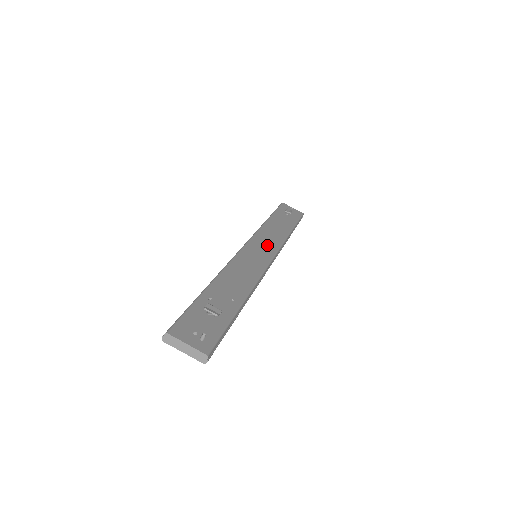
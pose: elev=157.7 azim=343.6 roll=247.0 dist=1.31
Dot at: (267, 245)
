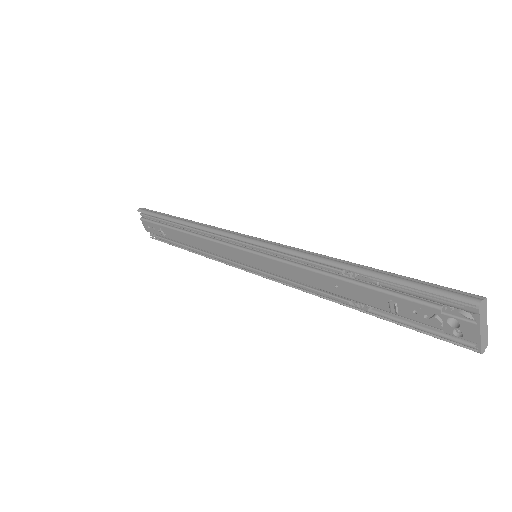
Dot at: occluded
